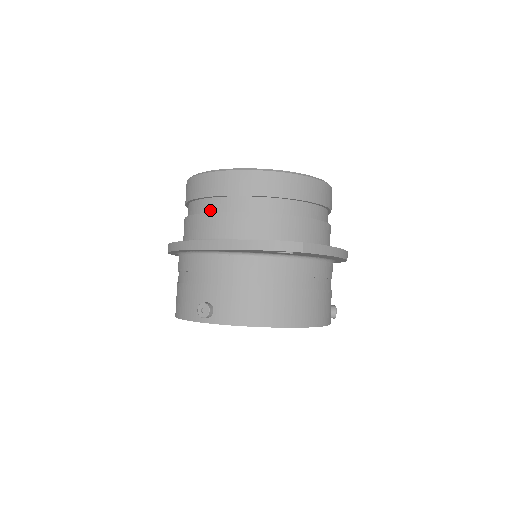
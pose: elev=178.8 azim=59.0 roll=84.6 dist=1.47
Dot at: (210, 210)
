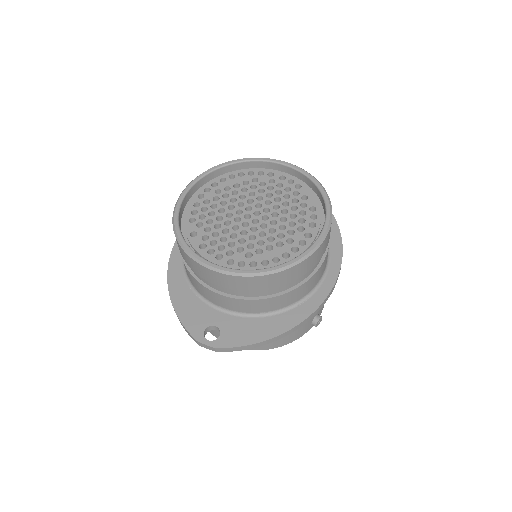
Dot at: occluded
